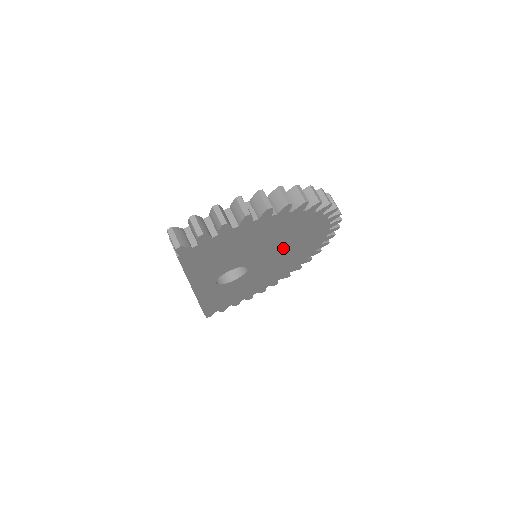
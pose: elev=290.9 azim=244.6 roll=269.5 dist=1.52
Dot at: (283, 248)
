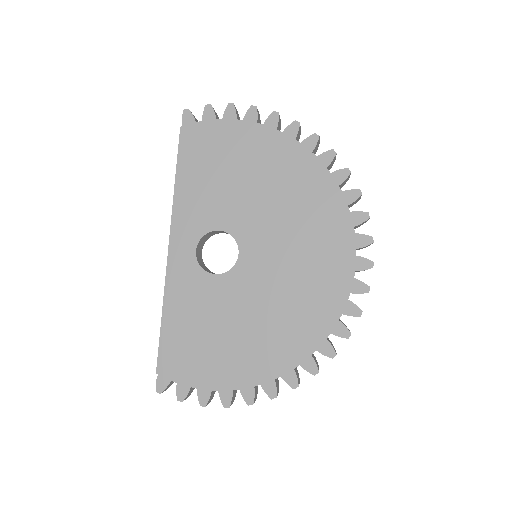
Dot at: (288, 242)
